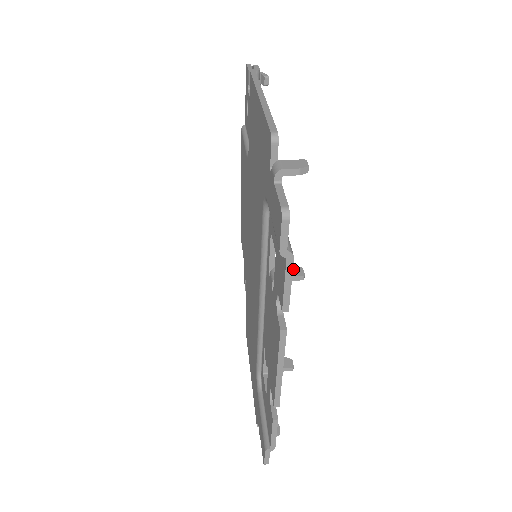
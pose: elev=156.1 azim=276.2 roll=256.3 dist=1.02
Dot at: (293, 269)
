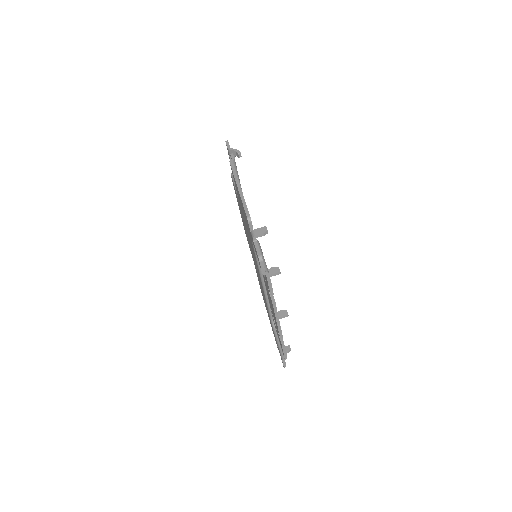
Dot at: (274, 269)
